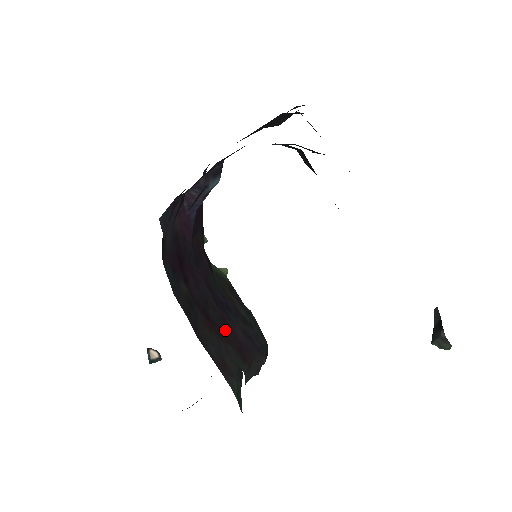
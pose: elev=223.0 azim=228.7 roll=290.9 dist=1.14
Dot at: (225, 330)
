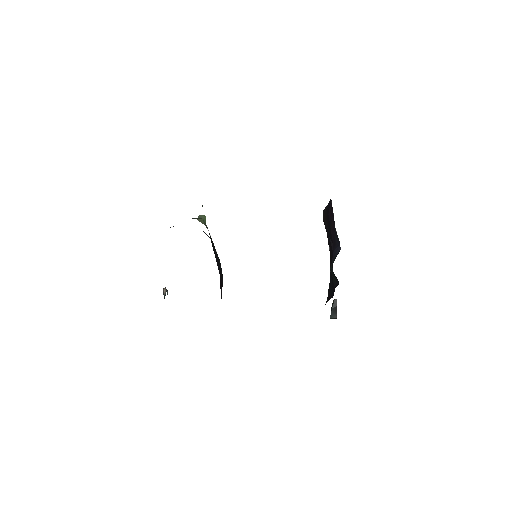
Dot at: occluded
